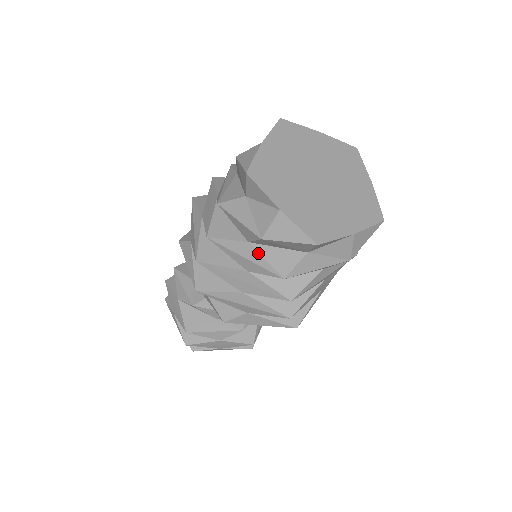
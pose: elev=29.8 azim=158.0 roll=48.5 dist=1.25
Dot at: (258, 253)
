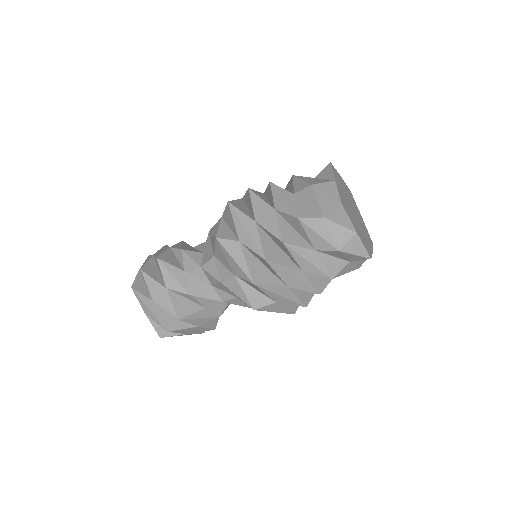
Dot at: (295, 201)
